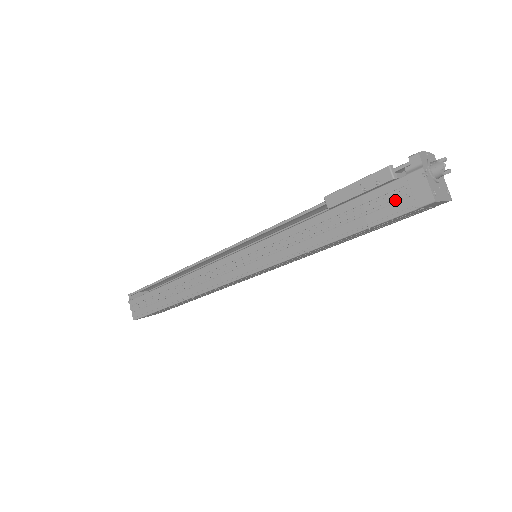
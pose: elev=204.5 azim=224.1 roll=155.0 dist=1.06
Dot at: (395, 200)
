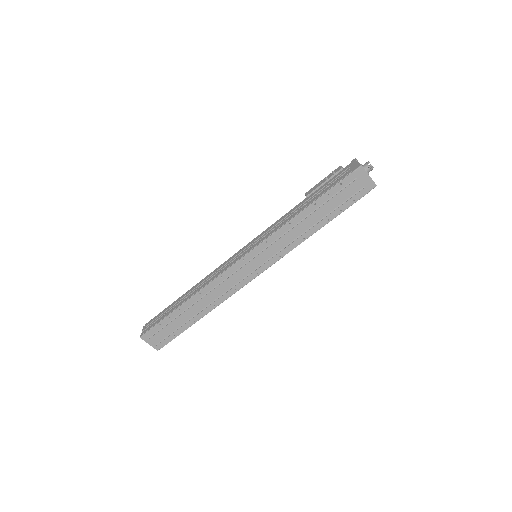
Dot at: (342, 177)
